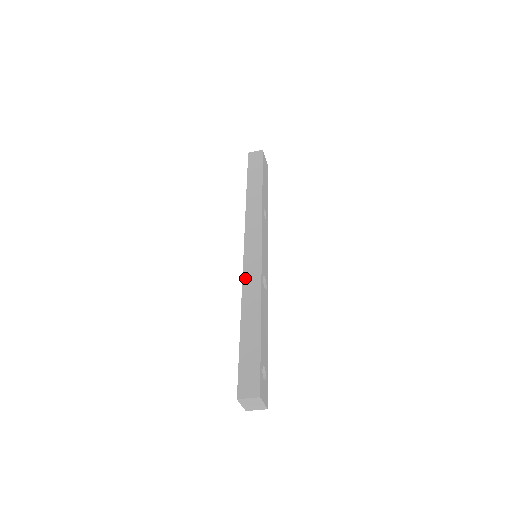
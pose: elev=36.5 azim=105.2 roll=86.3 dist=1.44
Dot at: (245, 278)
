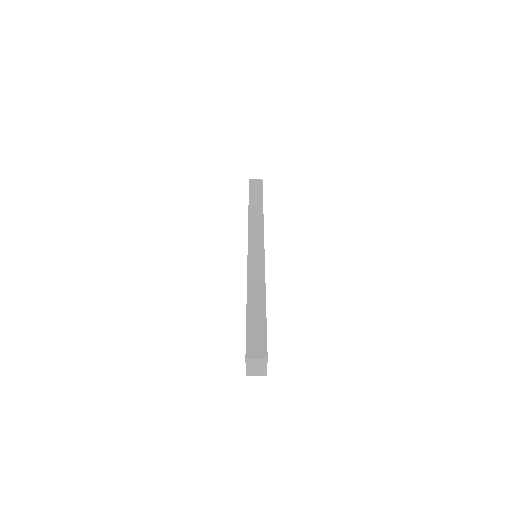
Dot at: (250, 268)
